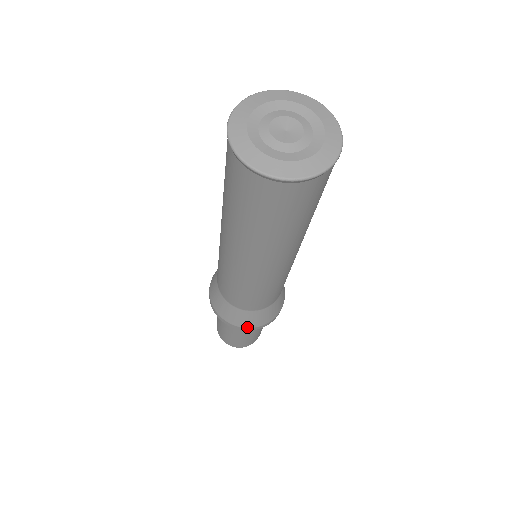
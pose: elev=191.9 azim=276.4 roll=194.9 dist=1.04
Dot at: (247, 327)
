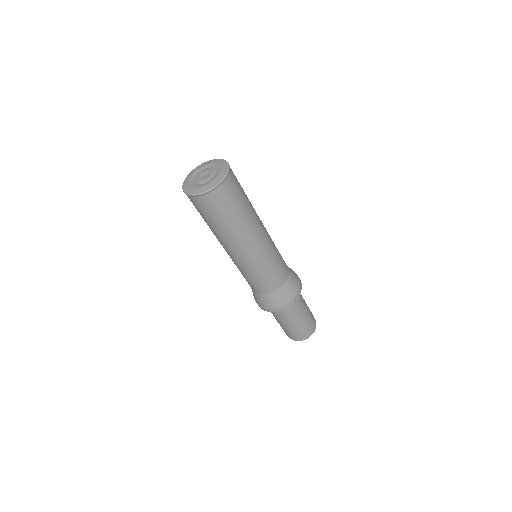
Dot at: (274, 308)
